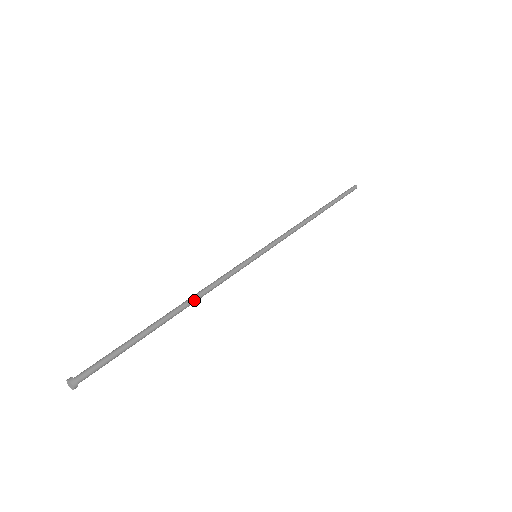
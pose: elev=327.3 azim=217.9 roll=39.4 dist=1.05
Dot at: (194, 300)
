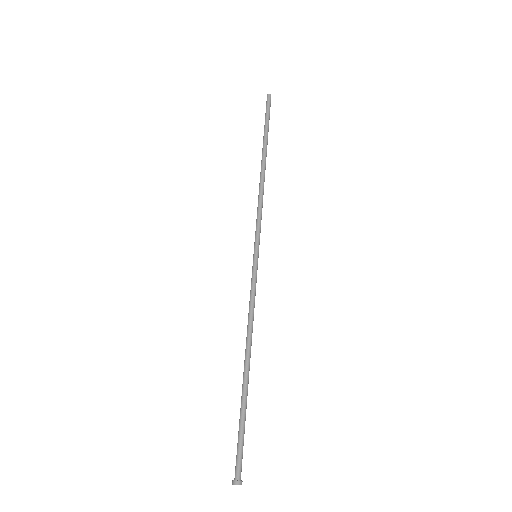
Dot at: (250, 343)
